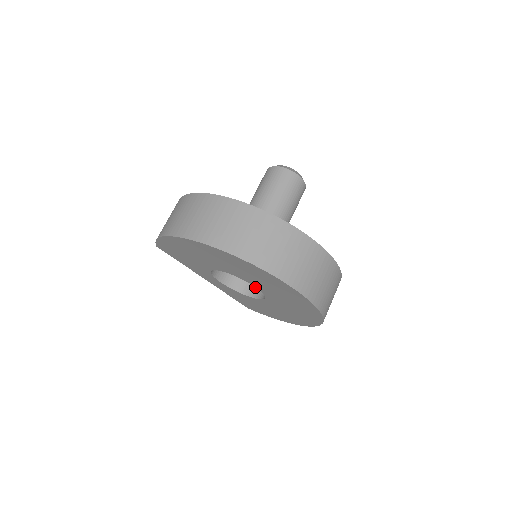
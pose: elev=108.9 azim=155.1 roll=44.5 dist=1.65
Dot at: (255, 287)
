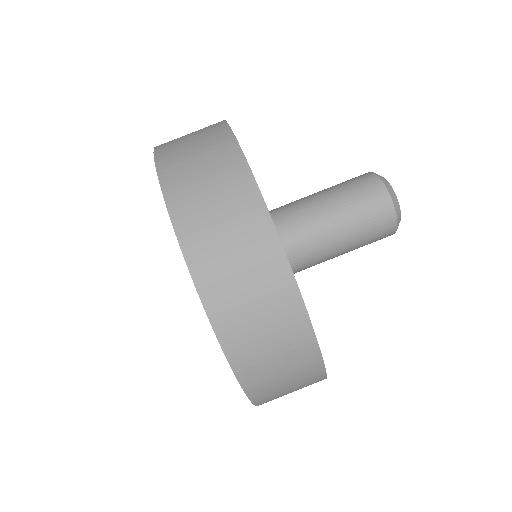
Dot at: occluded
